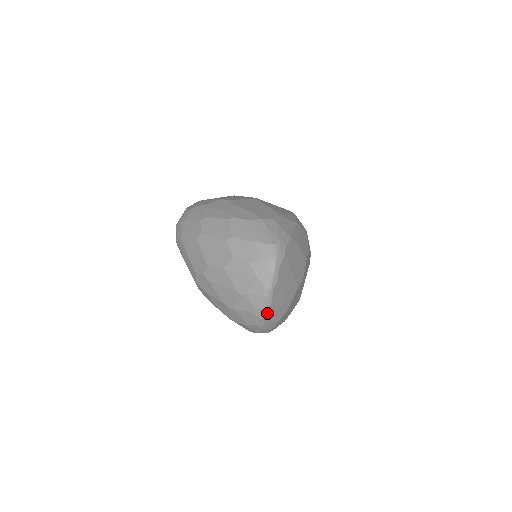
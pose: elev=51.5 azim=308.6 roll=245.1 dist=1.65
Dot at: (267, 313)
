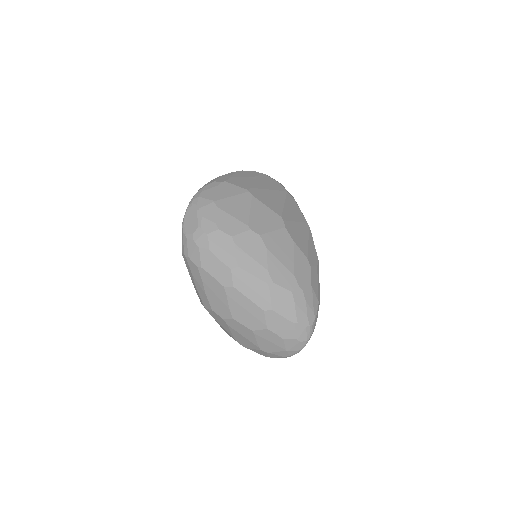
Dot at: occluded
